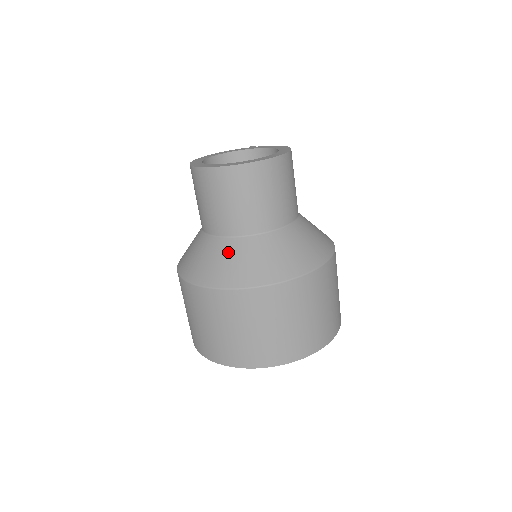
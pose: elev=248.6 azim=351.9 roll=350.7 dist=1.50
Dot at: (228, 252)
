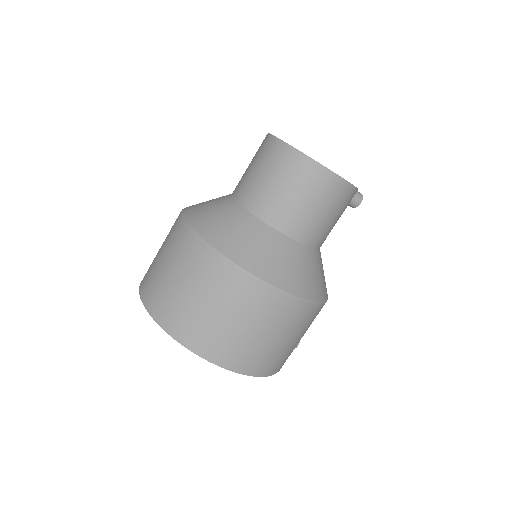
Dot at: (217, 200)
